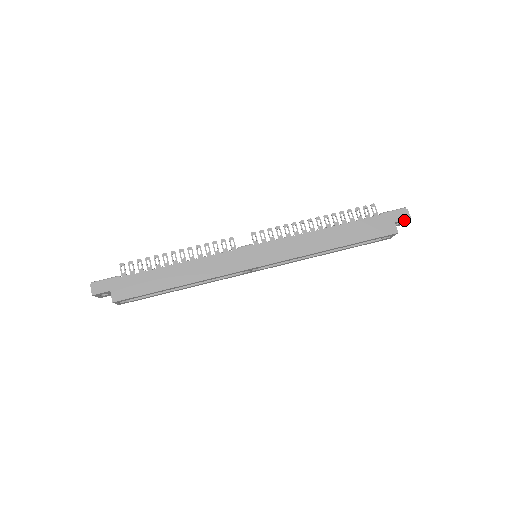
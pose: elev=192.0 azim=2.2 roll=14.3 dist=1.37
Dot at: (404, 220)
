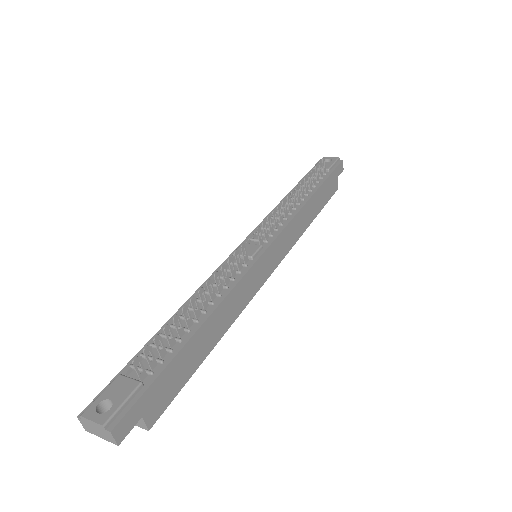
Dot at: (339, 172)
